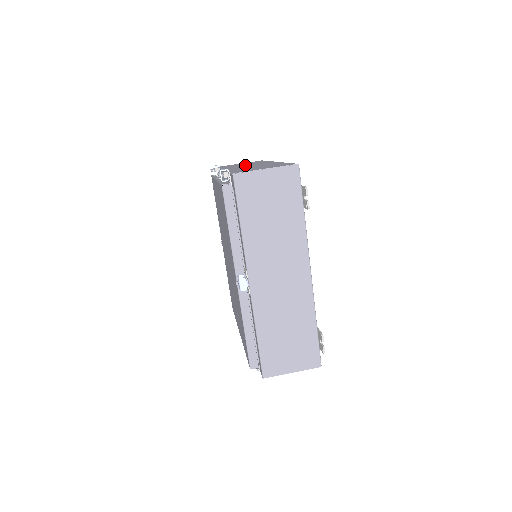
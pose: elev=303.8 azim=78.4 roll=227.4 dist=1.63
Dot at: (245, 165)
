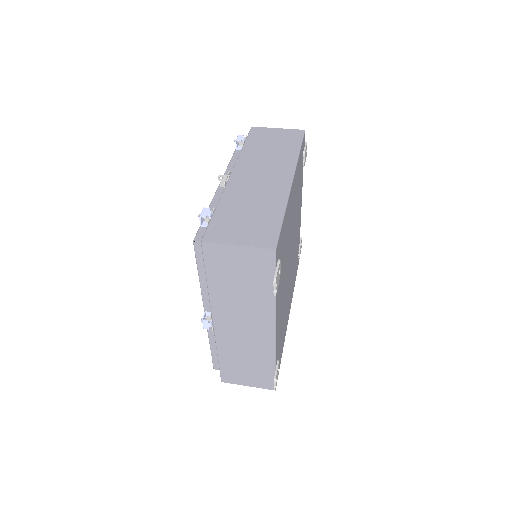
Dot at: (262, 164)
